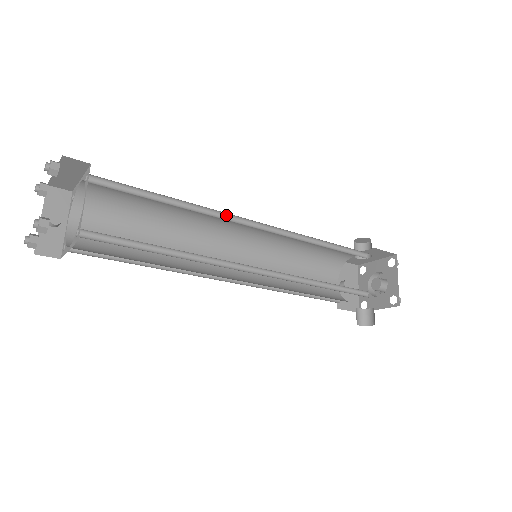
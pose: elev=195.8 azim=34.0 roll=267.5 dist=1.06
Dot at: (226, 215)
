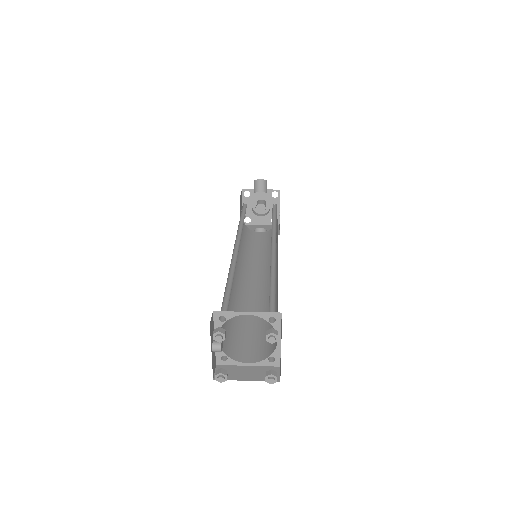
Dot at: occluded
